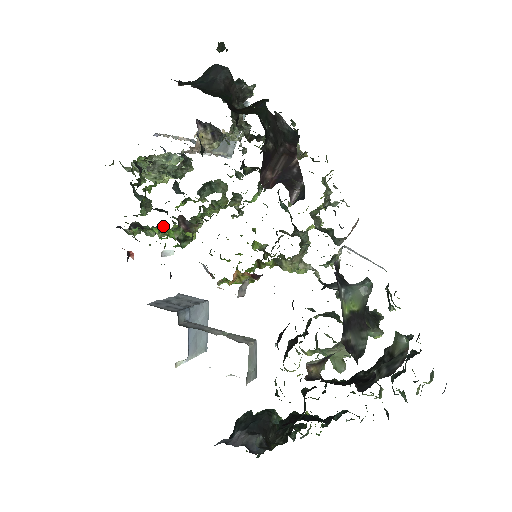
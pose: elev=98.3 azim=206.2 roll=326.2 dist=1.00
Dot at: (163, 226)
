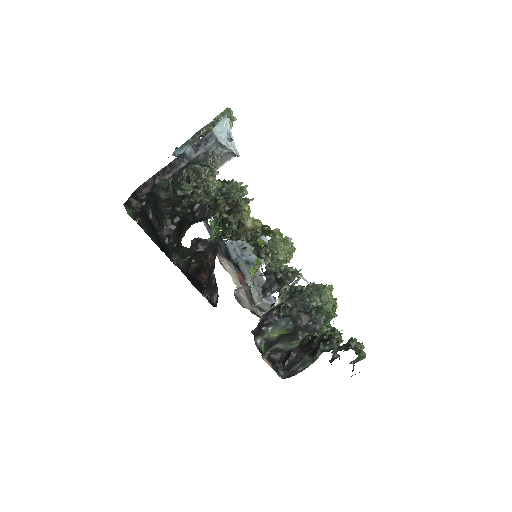
Dot at: occluded
